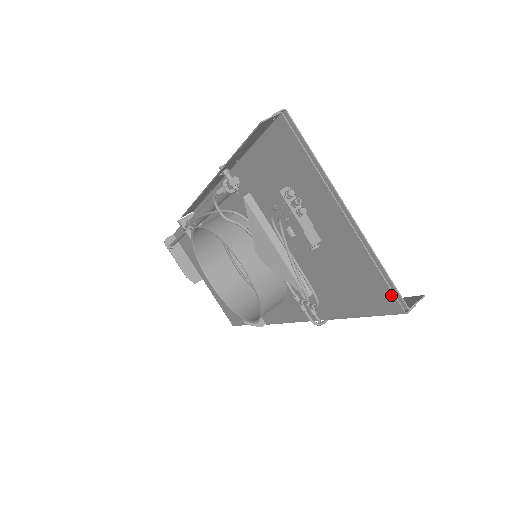
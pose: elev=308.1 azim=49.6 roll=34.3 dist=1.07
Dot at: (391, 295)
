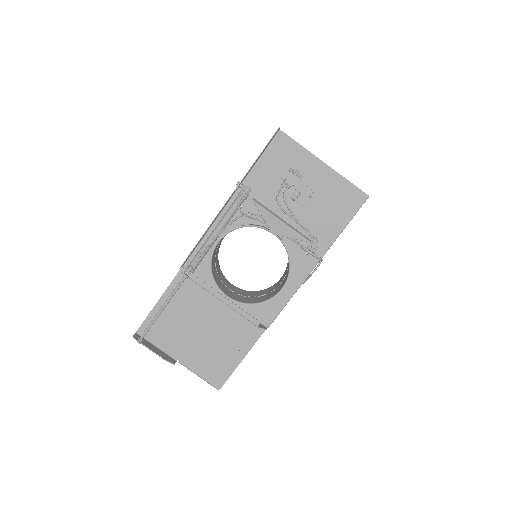
Dot at: (359, 191)
